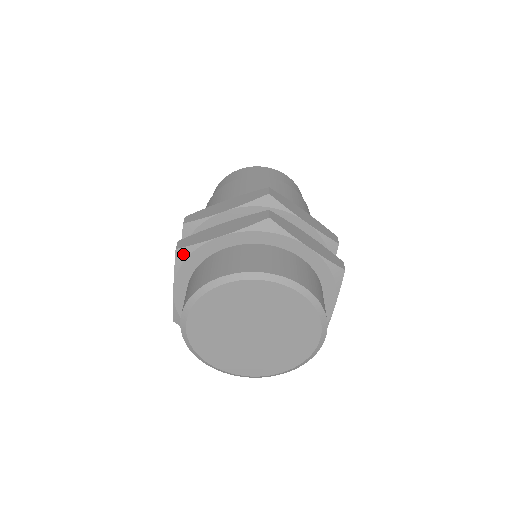
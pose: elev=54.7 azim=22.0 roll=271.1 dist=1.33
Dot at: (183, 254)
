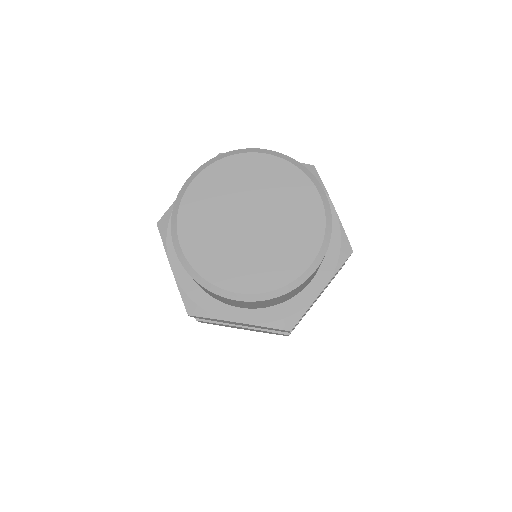
Dot at: occluded
